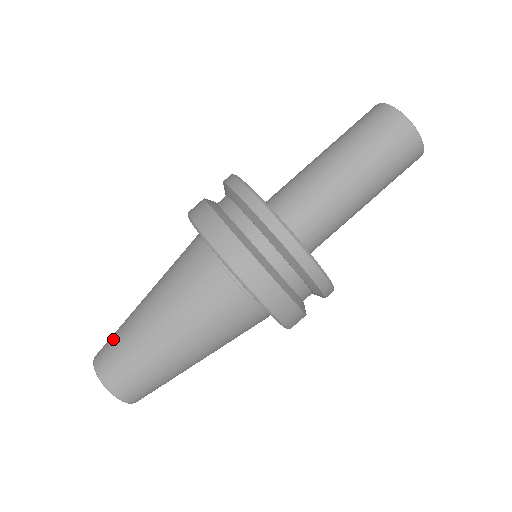
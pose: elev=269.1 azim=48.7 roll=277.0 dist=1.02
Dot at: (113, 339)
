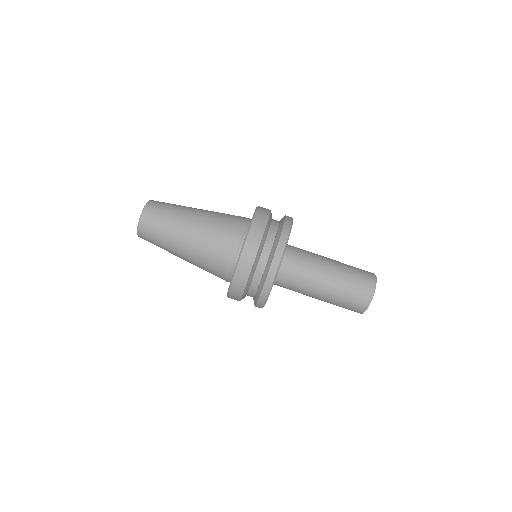
Dot at: occluded
